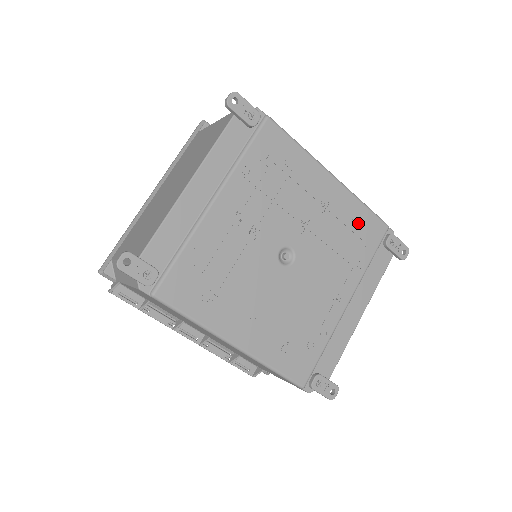
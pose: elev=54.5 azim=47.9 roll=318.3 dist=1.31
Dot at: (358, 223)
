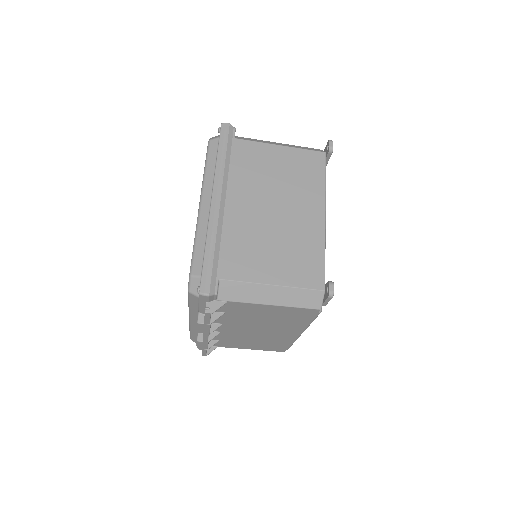
Dot at: occluded
